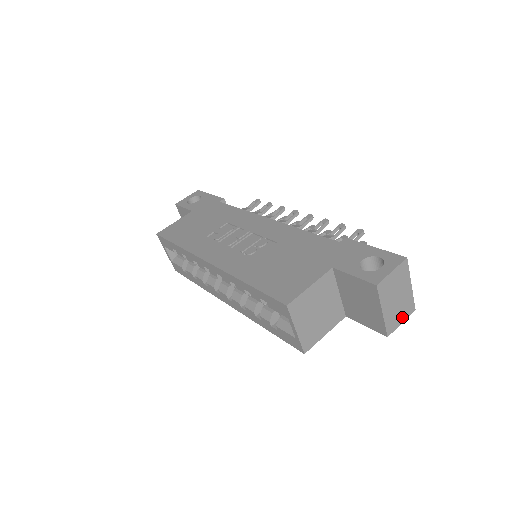
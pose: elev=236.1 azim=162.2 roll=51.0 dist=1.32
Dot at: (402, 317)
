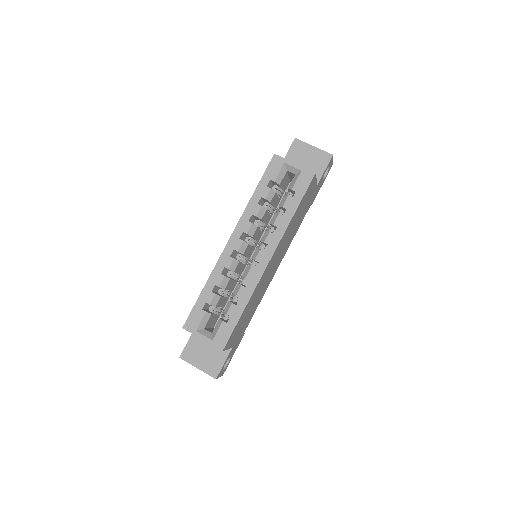
Dot at: occluded
